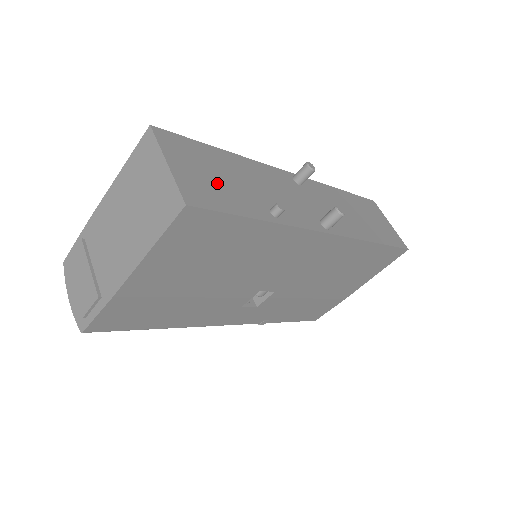
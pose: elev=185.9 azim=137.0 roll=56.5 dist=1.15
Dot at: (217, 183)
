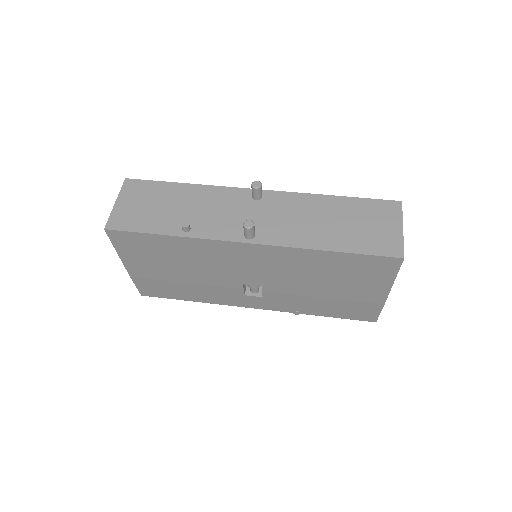
Dot at: (147, 211)
